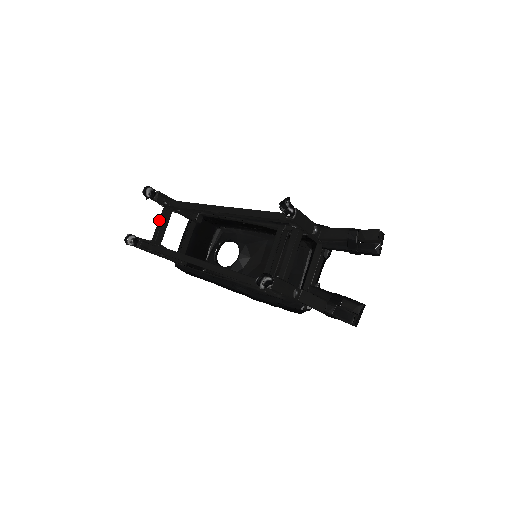
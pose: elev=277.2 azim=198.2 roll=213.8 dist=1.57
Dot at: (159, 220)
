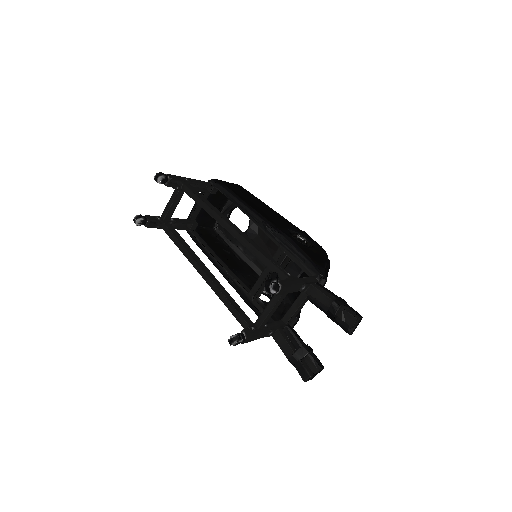
Dot at: (170, 199)
